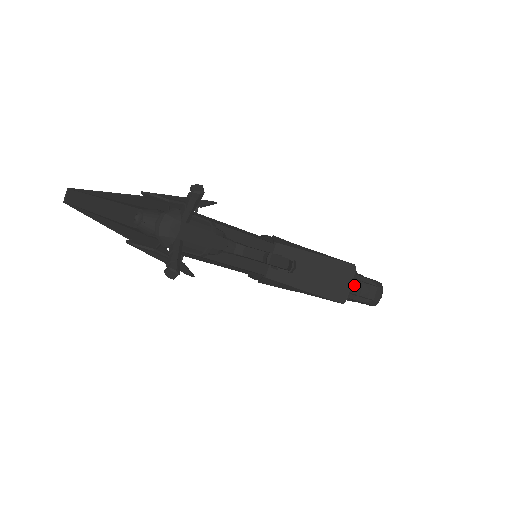
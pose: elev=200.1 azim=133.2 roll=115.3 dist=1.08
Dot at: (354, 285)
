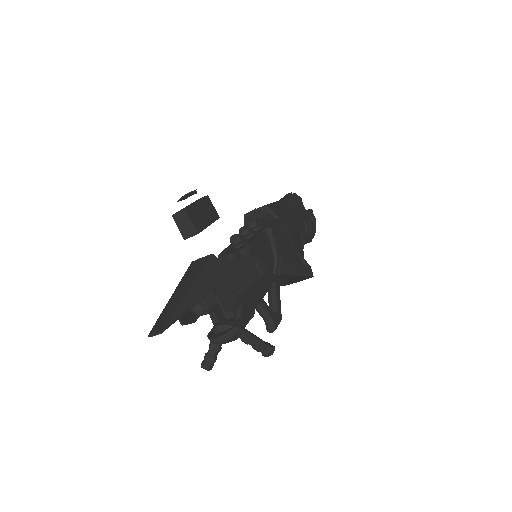
Dot at: occluded
